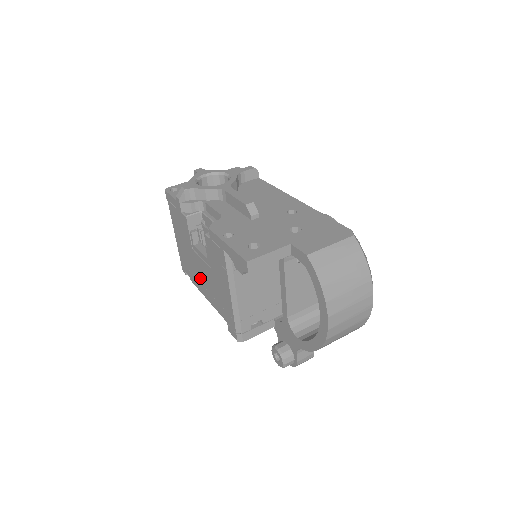
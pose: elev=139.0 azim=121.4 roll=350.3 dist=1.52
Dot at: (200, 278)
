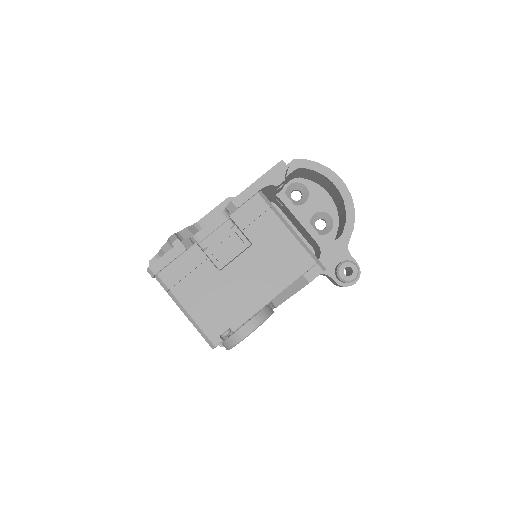
Dot at: (245, 291)
